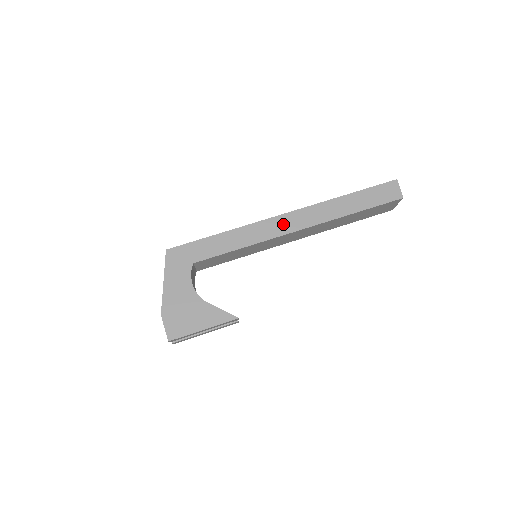
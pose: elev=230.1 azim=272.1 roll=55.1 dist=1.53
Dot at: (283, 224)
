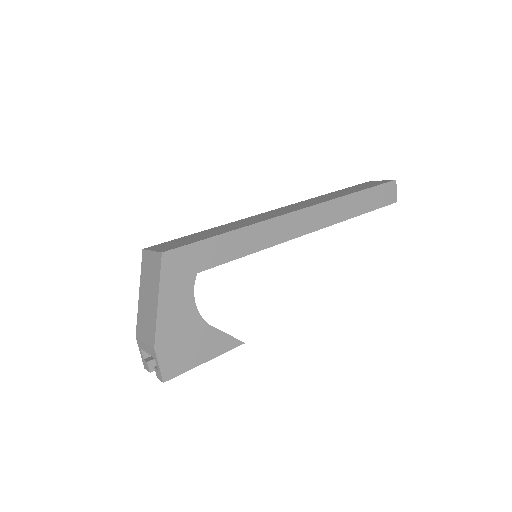
Dot at: (298, 223)
